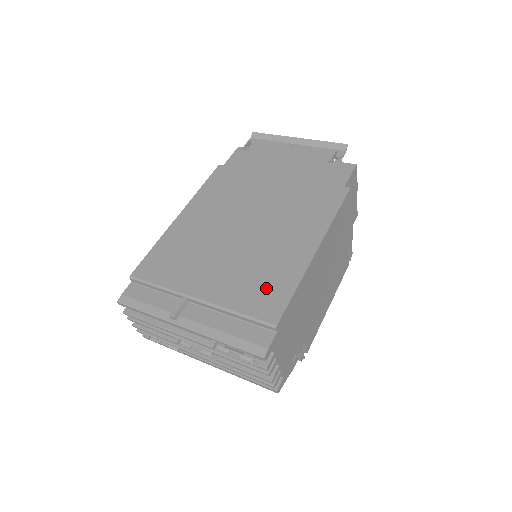
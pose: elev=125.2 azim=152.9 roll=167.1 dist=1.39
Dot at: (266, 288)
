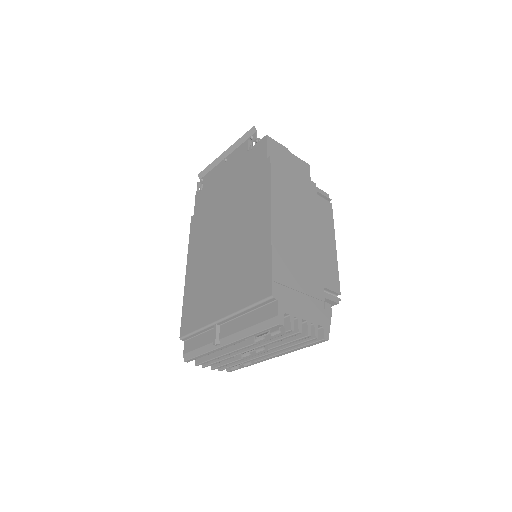
Dot at: (254, 275)
